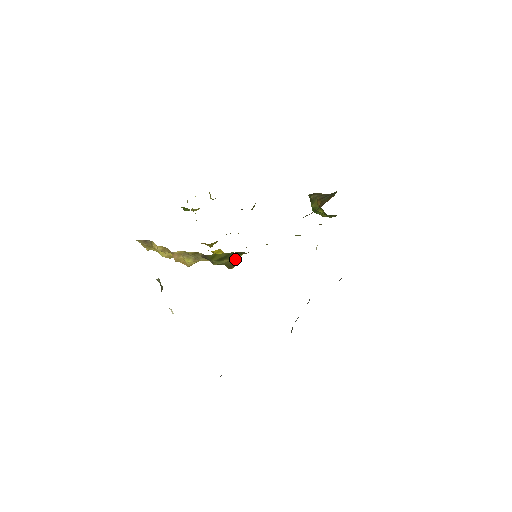
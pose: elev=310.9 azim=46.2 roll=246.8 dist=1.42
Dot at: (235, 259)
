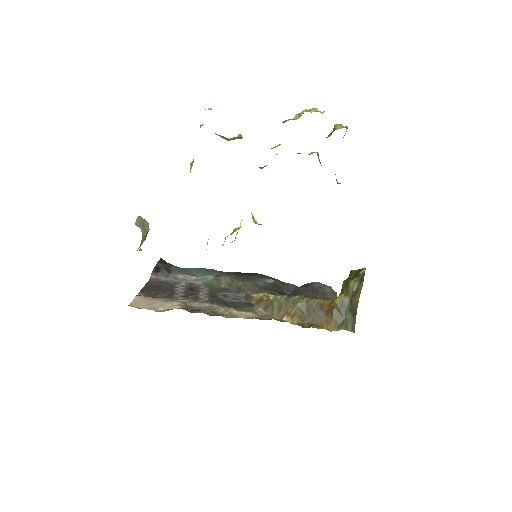
Dot at: occluded
